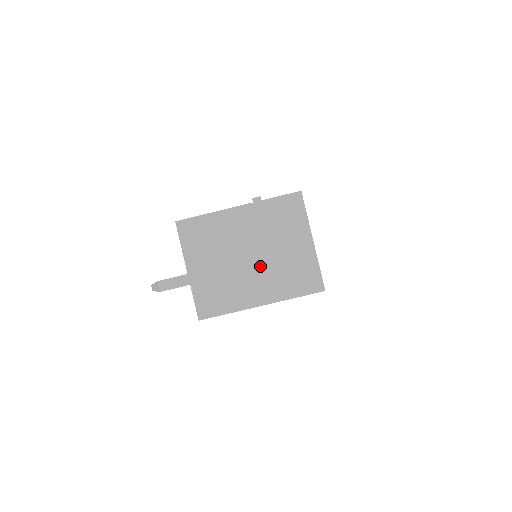
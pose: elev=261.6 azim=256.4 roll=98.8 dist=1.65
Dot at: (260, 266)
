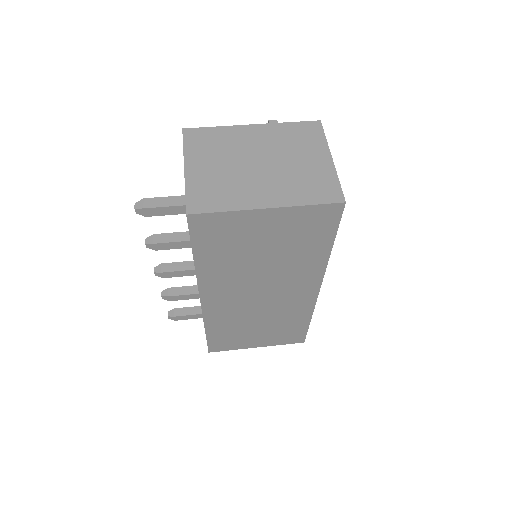
Dot at: (270, 173)
